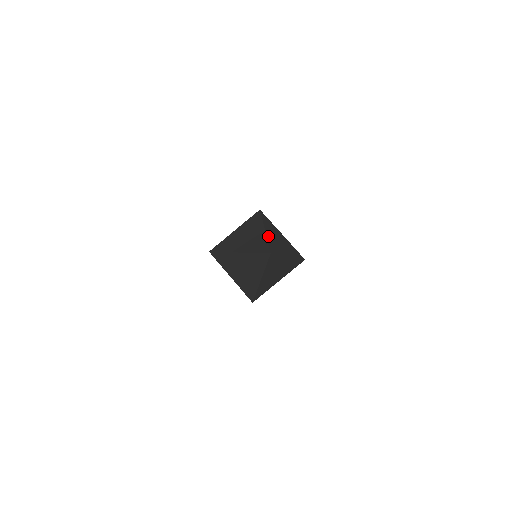
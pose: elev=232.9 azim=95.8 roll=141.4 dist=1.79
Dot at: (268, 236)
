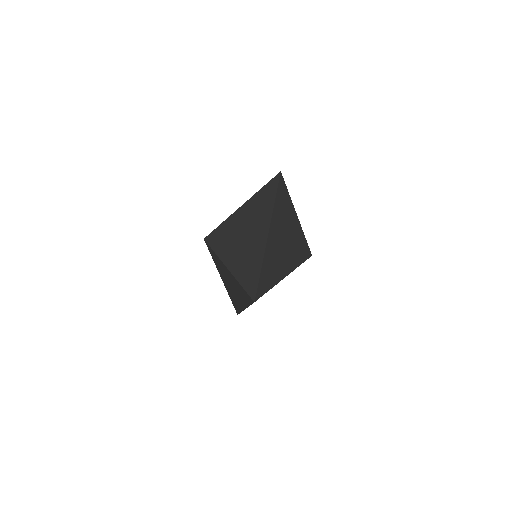
Dot at: occluded
